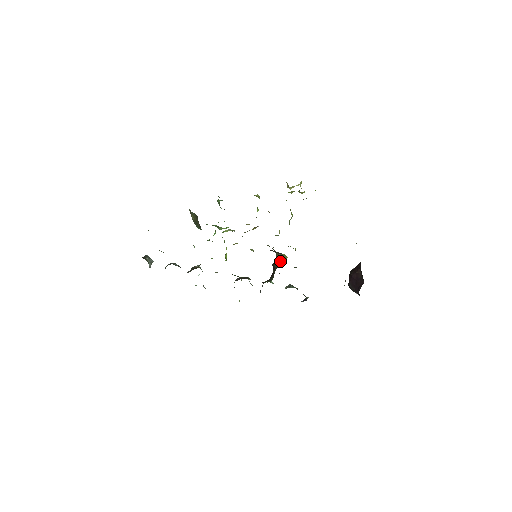
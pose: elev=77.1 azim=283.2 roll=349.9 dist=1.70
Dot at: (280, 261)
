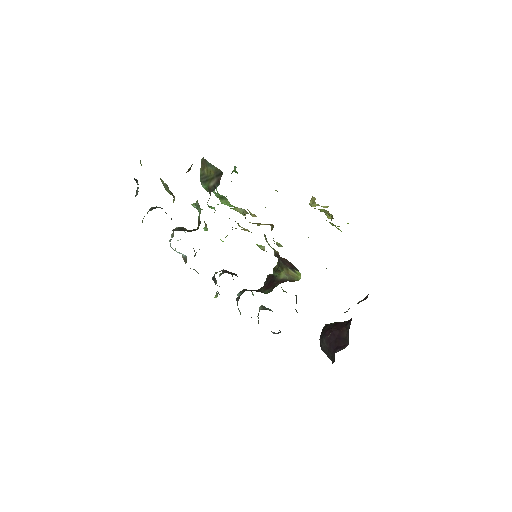
Dot at: (286, 277)
